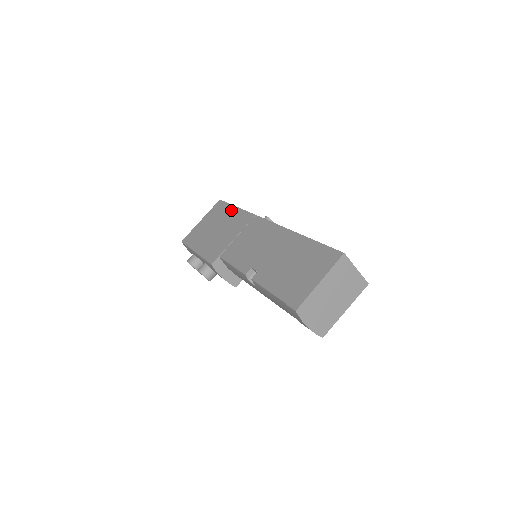
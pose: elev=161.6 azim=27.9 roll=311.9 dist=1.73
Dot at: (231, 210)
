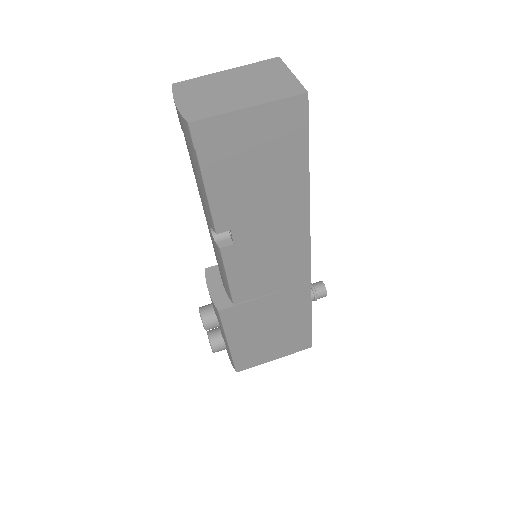
Dot at: occluded
